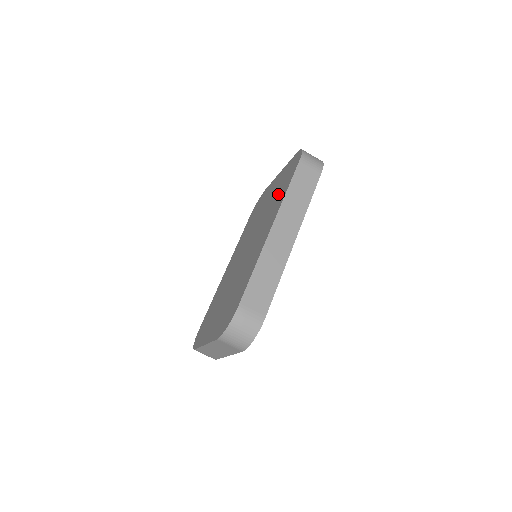
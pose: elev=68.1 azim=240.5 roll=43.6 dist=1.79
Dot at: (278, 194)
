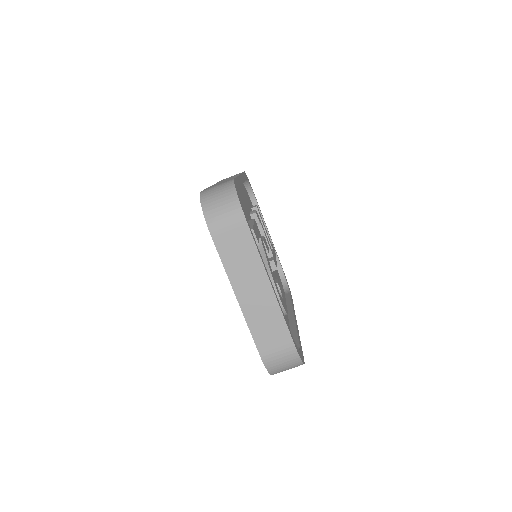
Dot at: occluded
